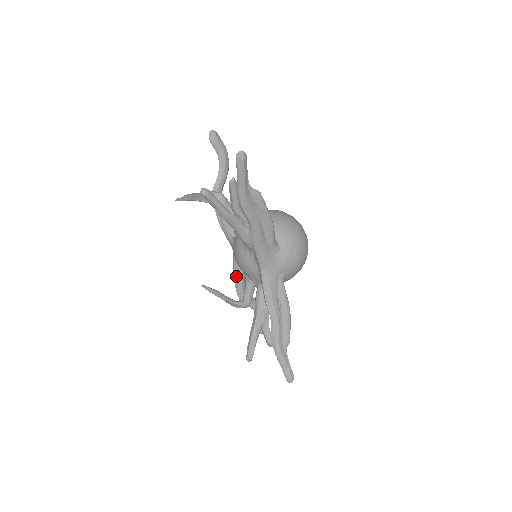
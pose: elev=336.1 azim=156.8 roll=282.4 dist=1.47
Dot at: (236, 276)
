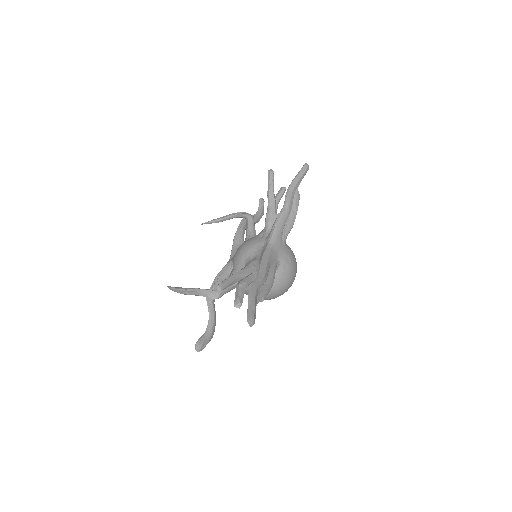
Dot at: (220, 274)
